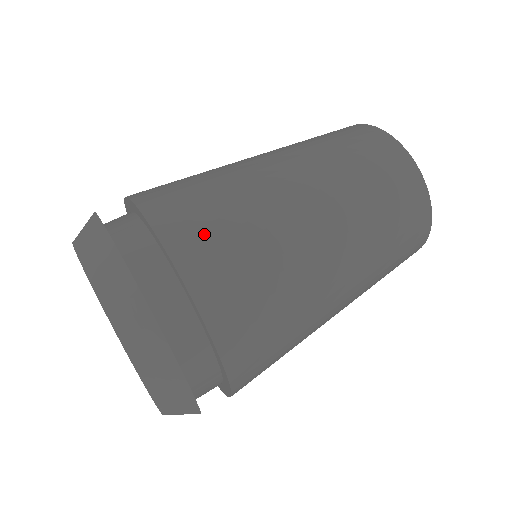
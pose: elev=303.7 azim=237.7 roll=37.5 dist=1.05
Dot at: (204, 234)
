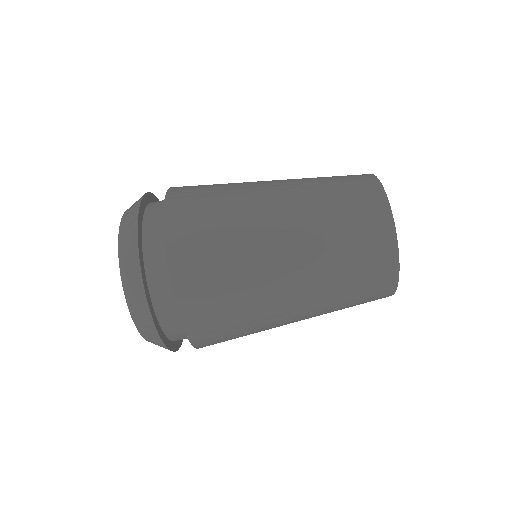
Dot at: (198, 260)
